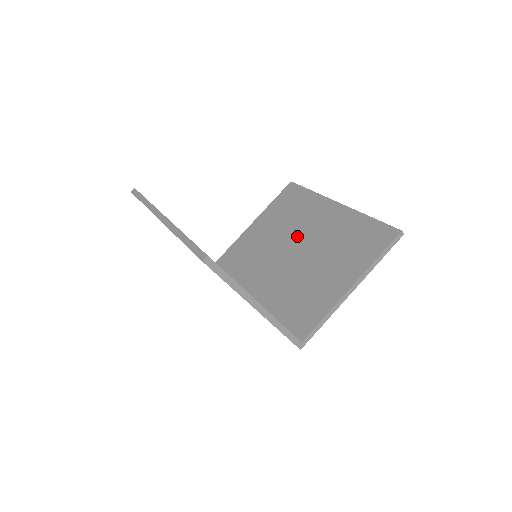
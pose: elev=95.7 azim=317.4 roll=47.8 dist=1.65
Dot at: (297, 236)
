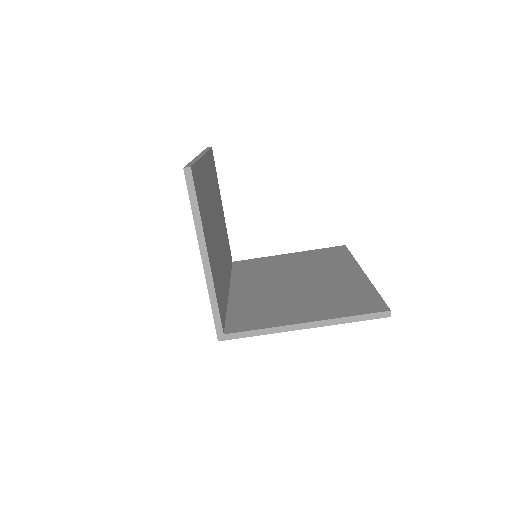
Dot at: (307, 275)
